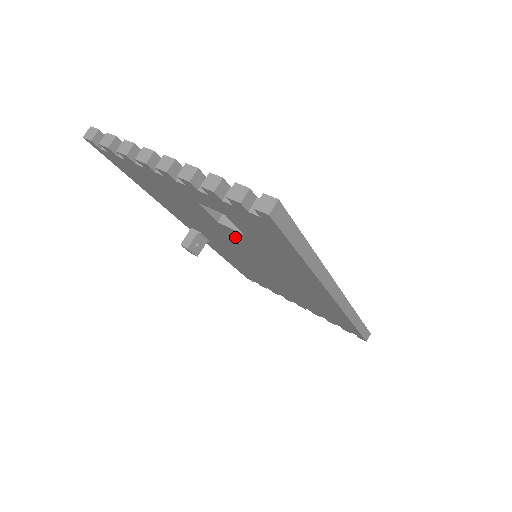
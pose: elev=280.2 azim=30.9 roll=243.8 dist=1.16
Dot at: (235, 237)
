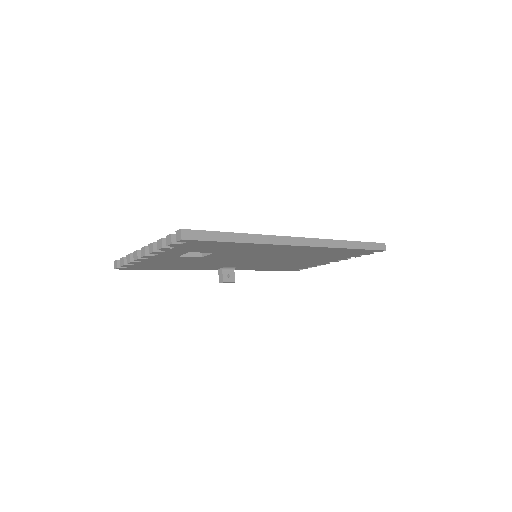
Dot at: (221, 257)
